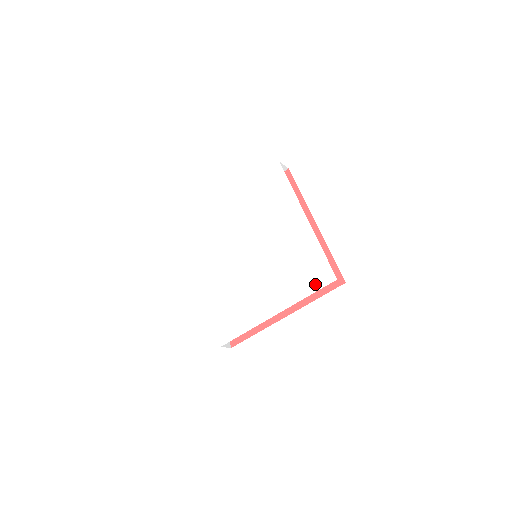
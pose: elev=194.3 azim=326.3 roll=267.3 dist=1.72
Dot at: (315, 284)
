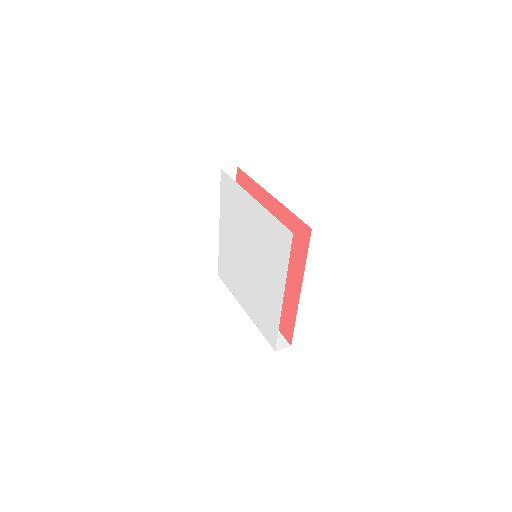
Dot at: (286, 250)
